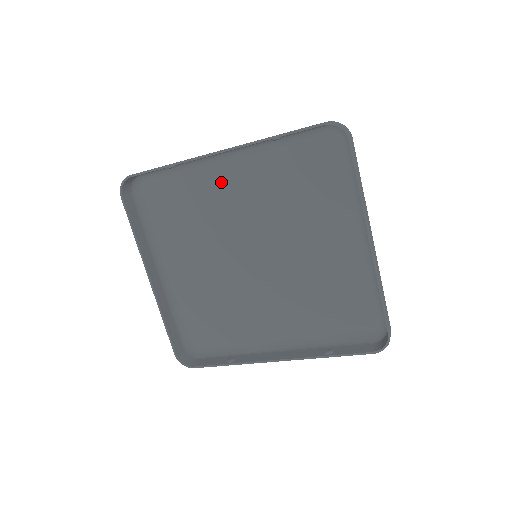
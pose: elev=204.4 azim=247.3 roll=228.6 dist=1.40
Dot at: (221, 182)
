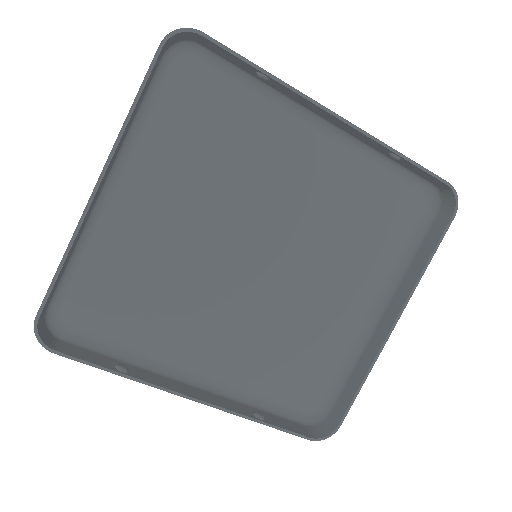
Dot at: (285, 144)
